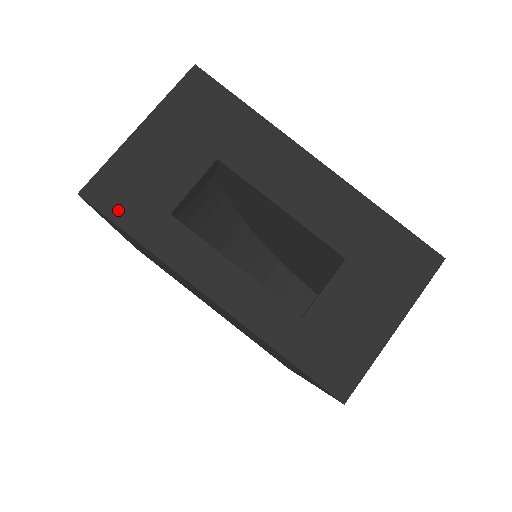
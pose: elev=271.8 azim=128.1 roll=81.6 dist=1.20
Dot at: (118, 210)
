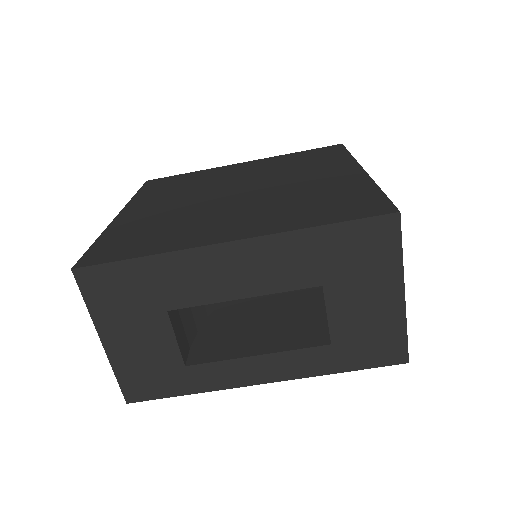
Dot at: (157, 391)
